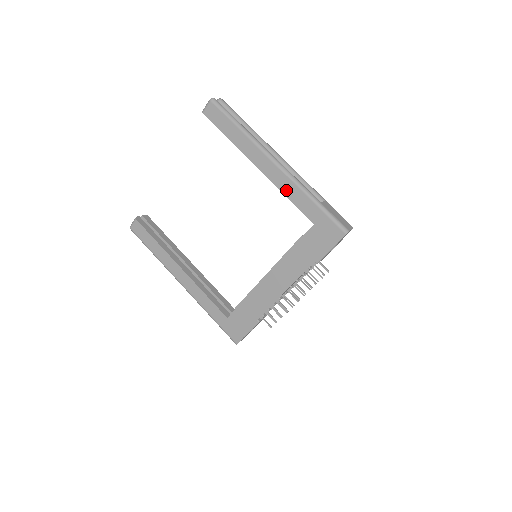
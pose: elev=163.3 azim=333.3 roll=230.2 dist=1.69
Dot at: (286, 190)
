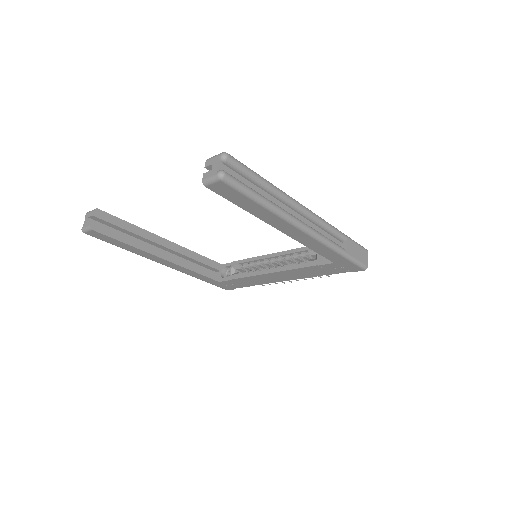
Dot at: (311, 246)
